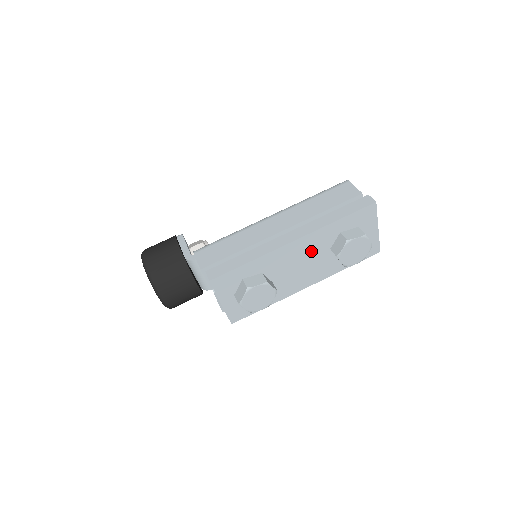
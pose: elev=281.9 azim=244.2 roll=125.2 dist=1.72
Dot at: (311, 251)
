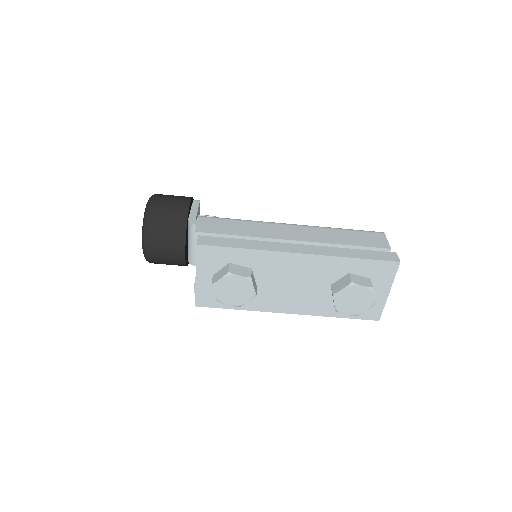
Dot at: (311, 275)
